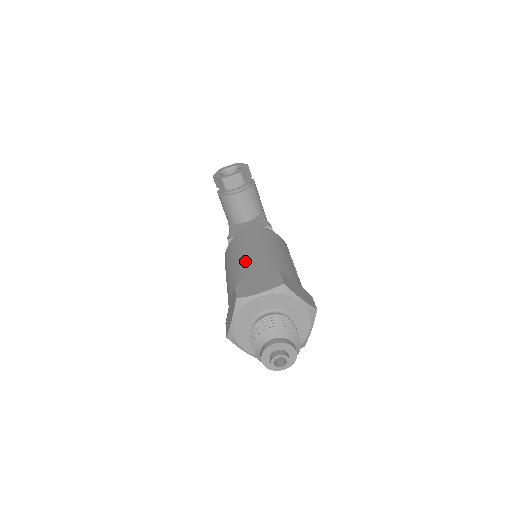
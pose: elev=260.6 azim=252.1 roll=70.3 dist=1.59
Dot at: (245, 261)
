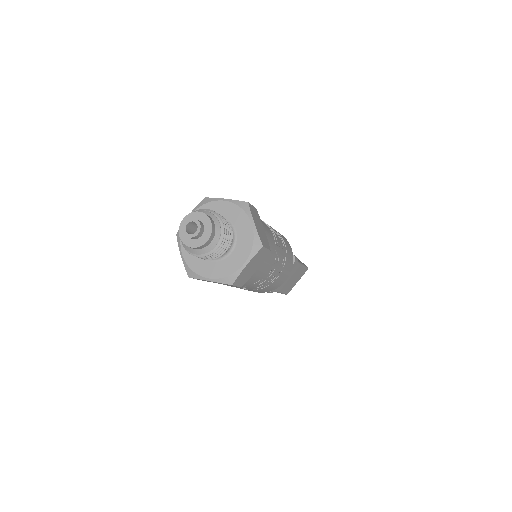
Dot at: occluded
